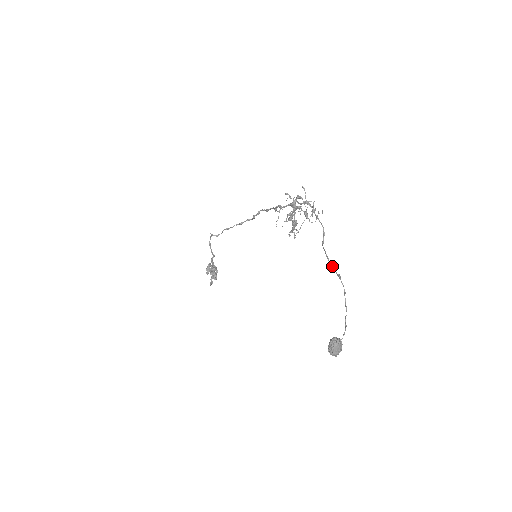
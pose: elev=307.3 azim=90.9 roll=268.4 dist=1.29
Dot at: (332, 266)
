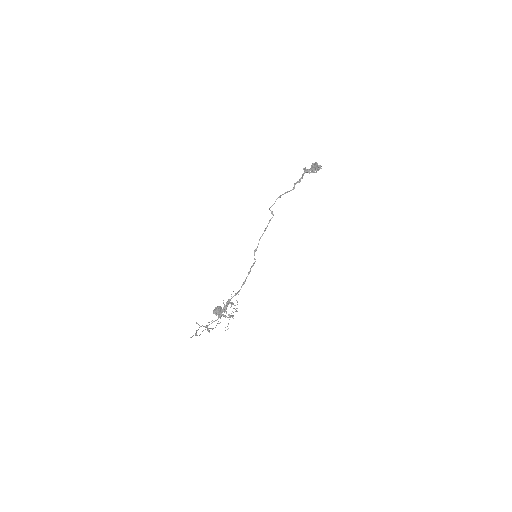
Dot at: occluded
